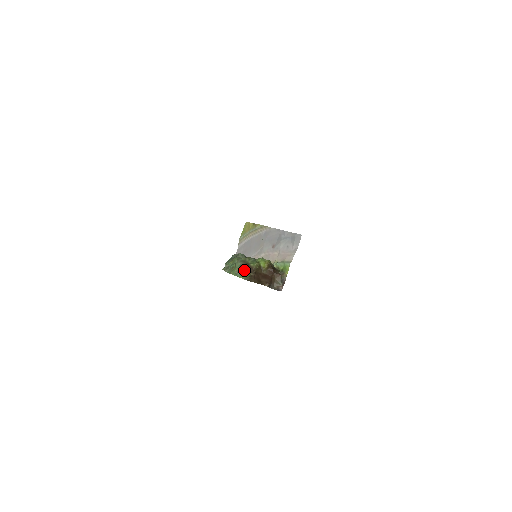
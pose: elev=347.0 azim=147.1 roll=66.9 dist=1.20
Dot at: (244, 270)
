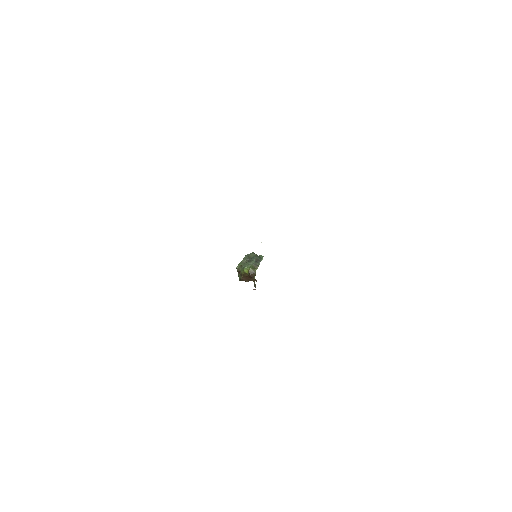
Dot at: (239, 274)
